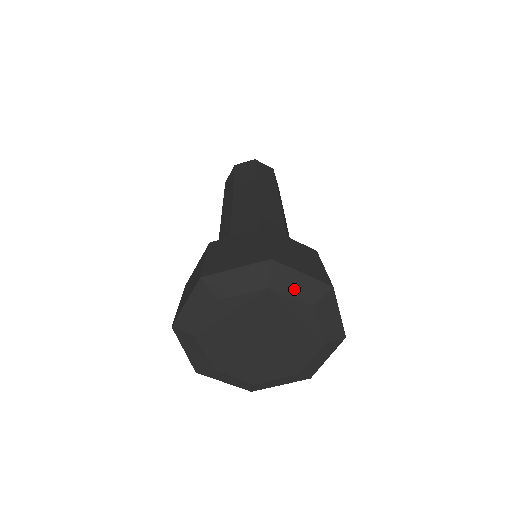
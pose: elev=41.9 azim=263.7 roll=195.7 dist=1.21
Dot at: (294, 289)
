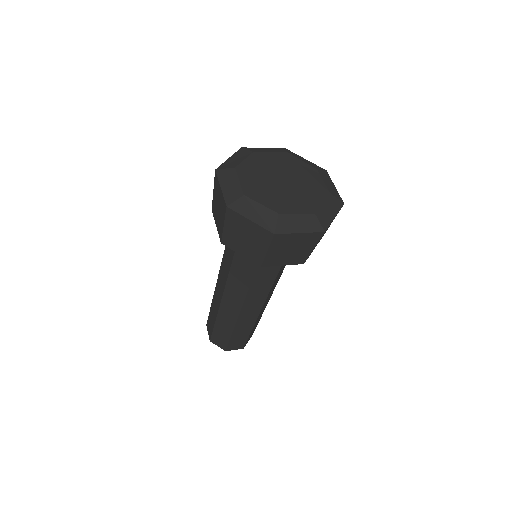
Dot at: (302, 160)
